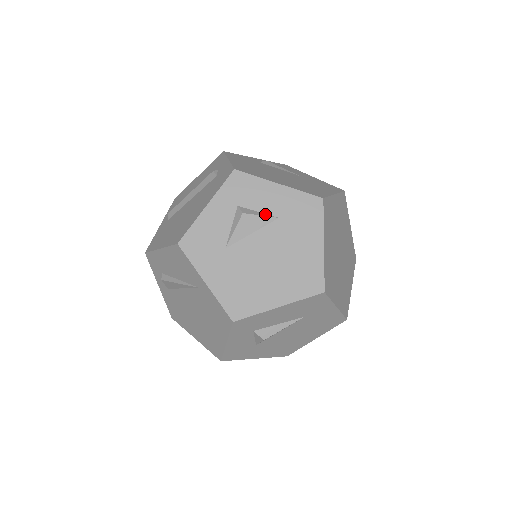
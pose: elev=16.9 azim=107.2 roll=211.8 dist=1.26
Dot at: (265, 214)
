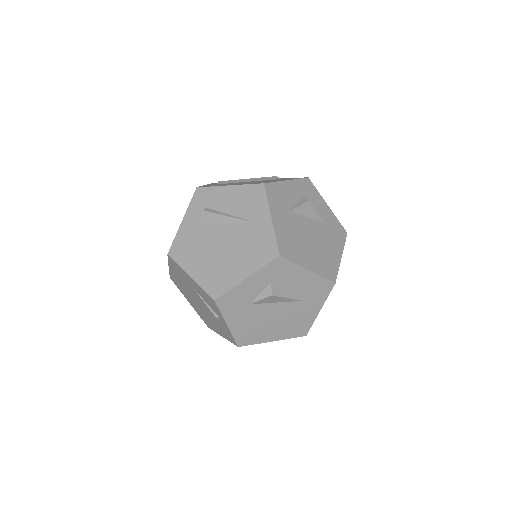
Dot at: (317, 213)
